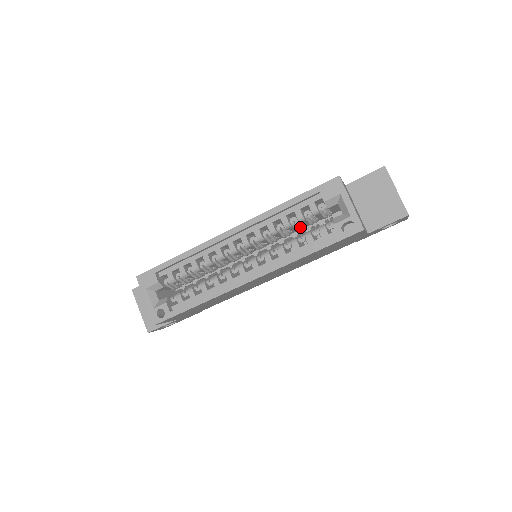
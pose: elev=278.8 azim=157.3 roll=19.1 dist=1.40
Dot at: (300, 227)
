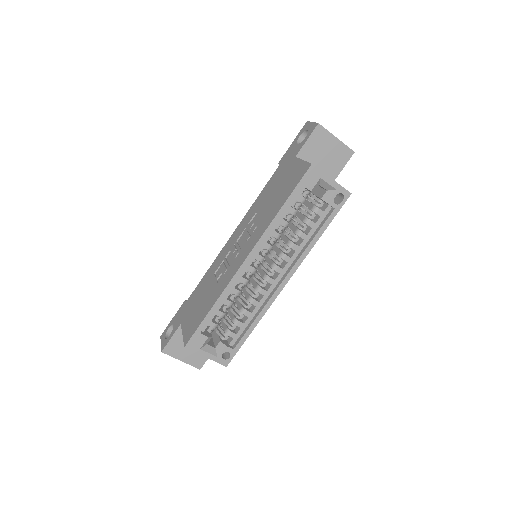
Dot at: occluded
